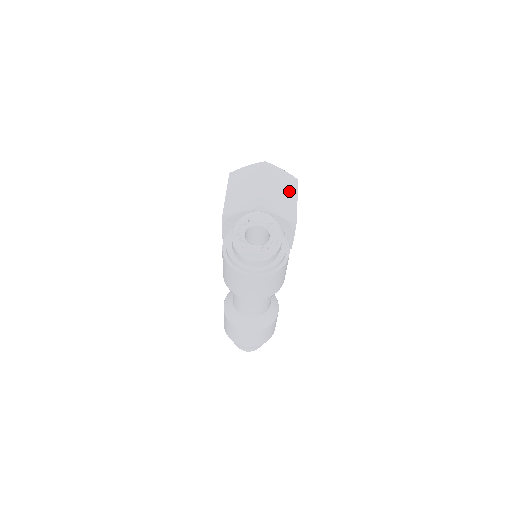
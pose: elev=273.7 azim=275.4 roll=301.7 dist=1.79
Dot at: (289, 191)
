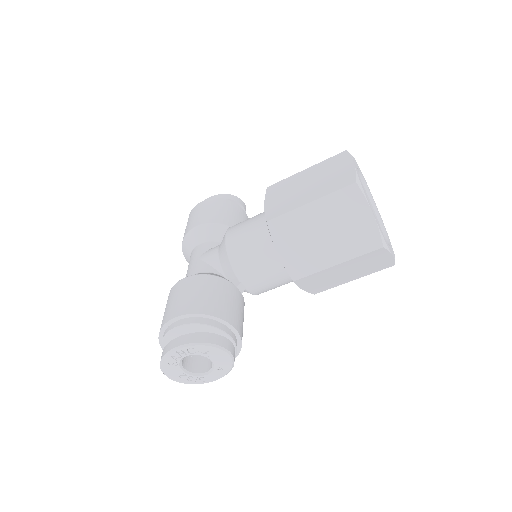
Dot at: (359, 273)
